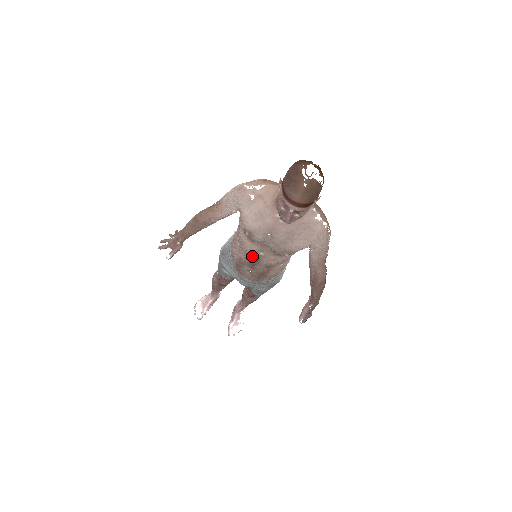
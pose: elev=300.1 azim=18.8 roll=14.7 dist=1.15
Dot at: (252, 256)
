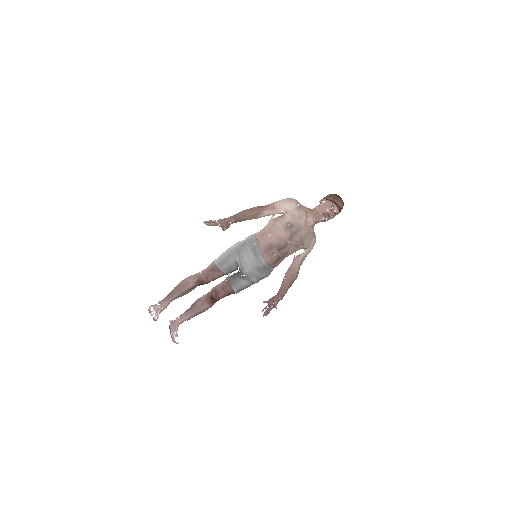
Dot at: (283, 242)
